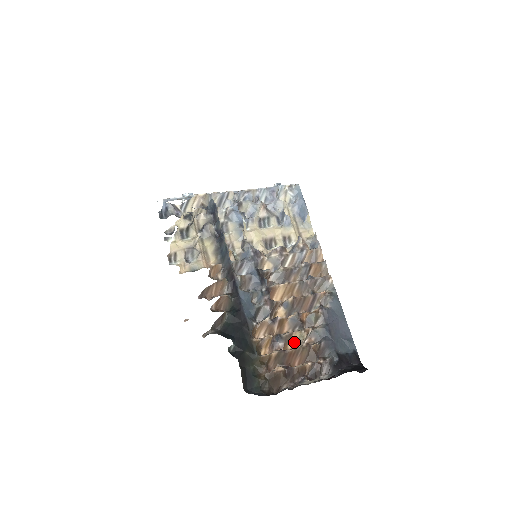
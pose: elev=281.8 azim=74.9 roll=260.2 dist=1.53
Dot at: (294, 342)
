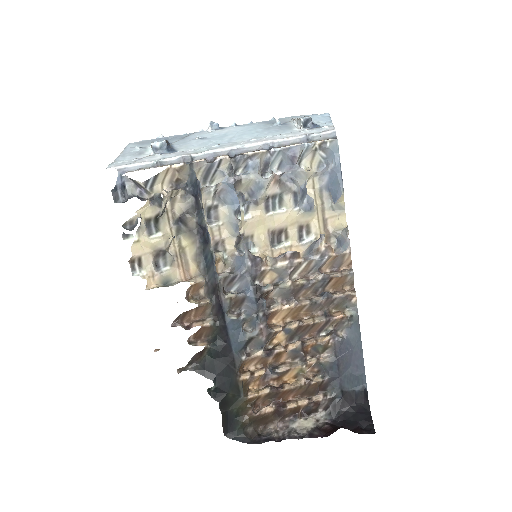
Dot at: (291, 374)
